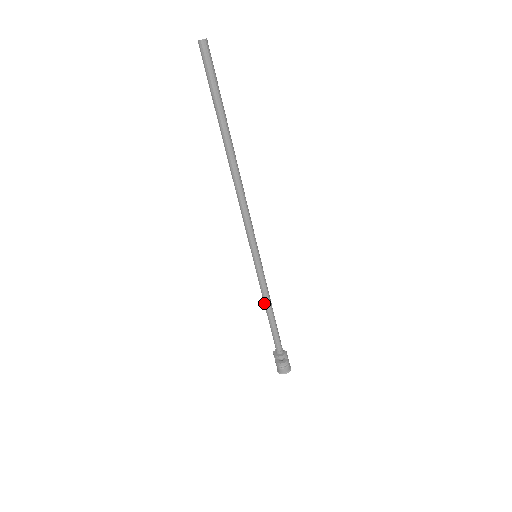
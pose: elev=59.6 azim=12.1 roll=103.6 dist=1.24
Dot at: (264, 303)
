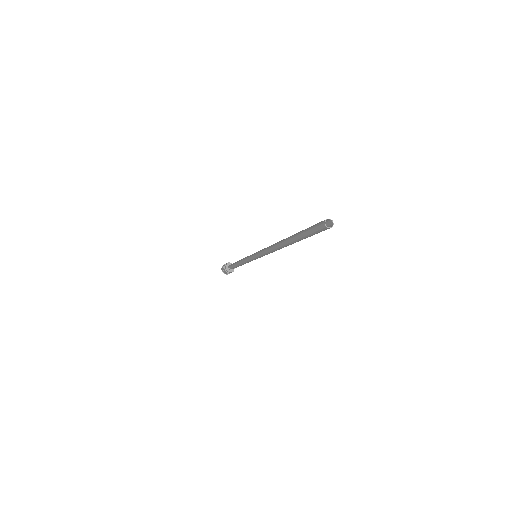
Dot at: (241, 260)
